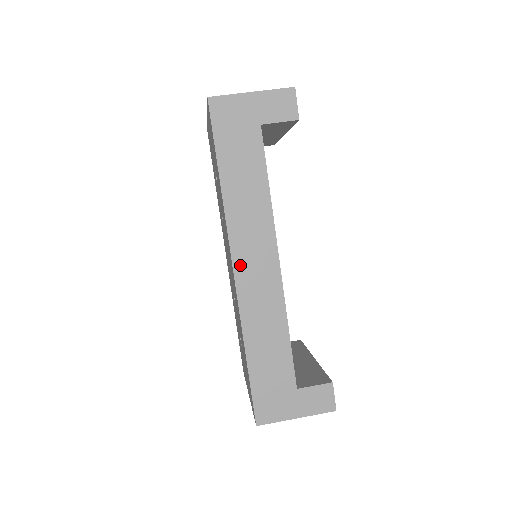
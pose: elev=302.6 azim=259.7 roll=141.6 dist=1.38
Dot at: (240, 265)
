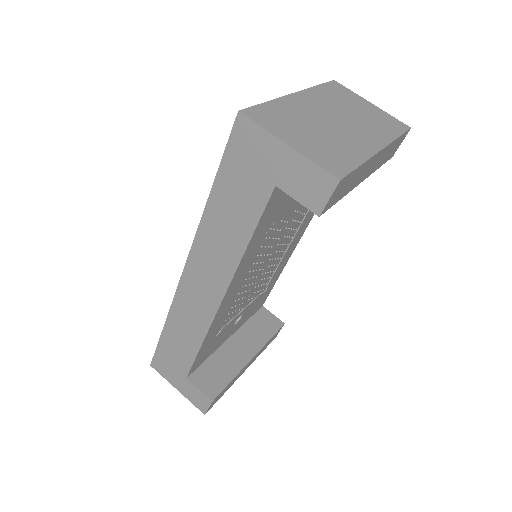
Dot at: (189, 275)
